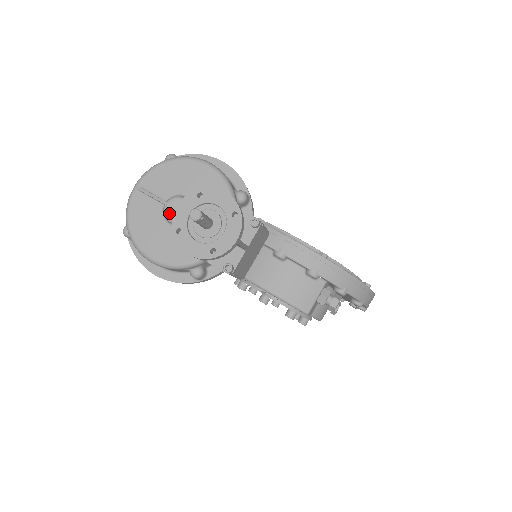
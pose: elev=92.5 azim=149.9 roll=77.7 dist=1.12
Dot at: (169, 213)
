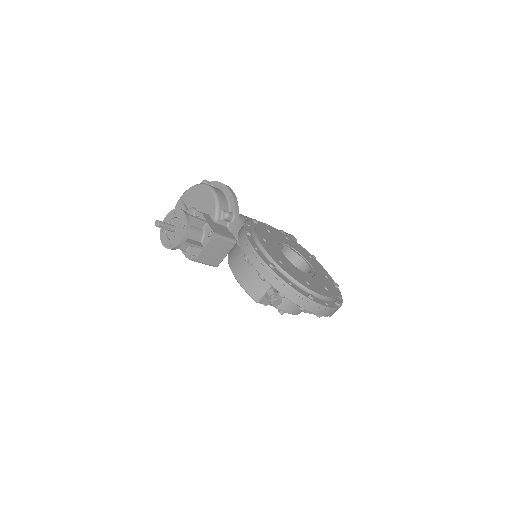
Dot at: occluded
